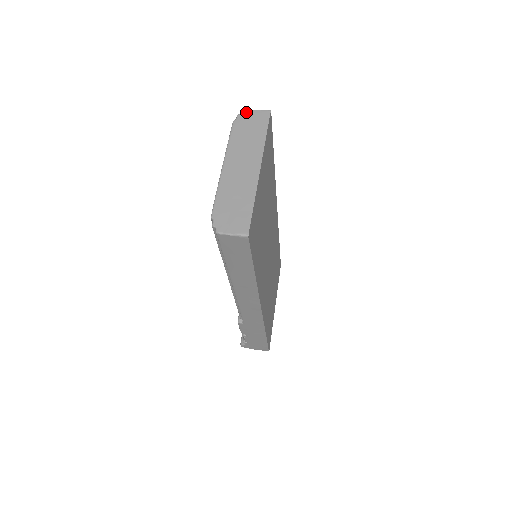
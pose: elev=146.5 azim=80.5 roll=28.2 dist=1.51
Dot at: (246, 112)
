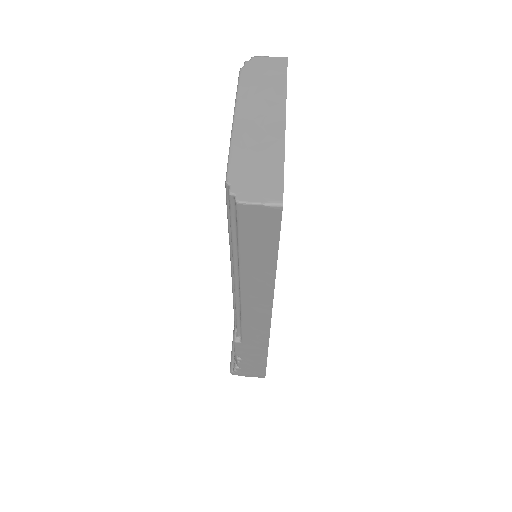
Dot at: (256, 59)
